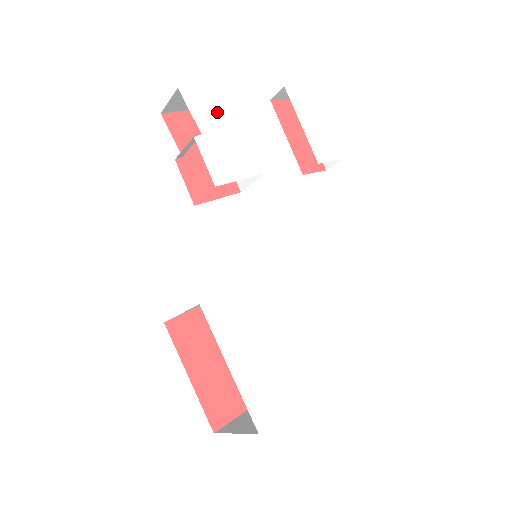
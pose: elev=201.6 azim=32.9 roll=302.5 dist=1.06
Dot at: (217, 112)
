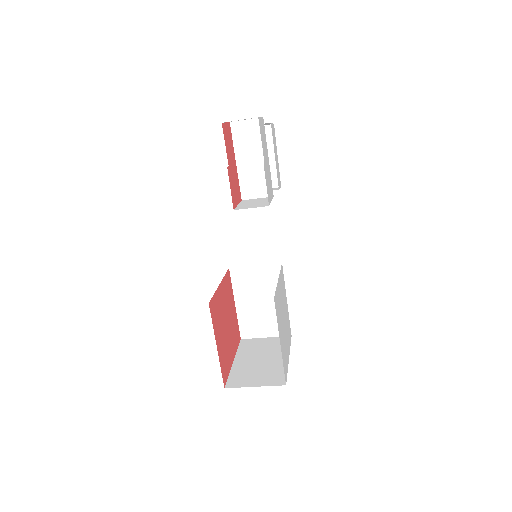
Dot at: (265, 142)
